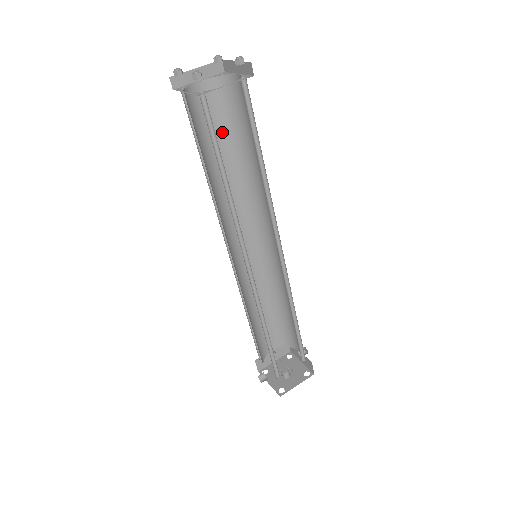
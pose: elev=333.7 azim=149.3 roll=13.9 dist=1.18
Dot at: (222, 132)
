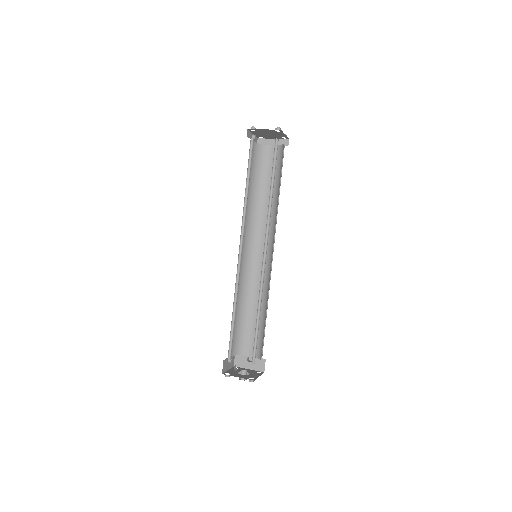
Dot at: (252, 173)
